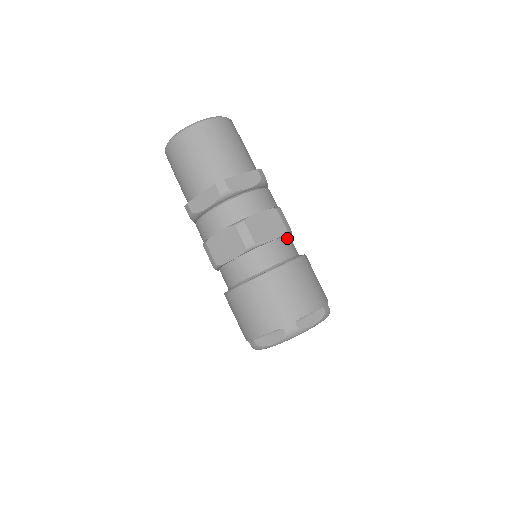
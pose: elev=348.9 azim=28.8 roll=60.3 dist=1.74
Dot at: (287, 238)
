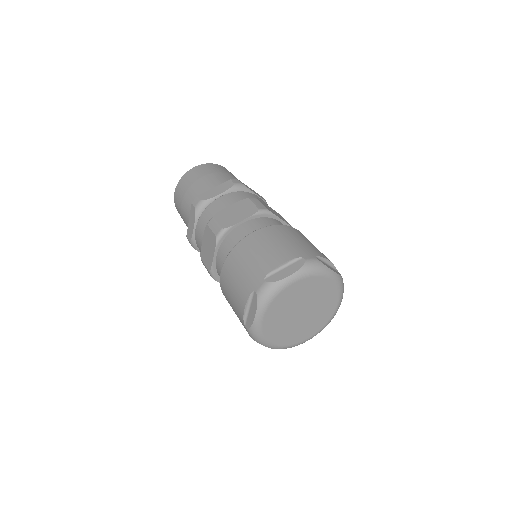
Dot at: (267, 219)
